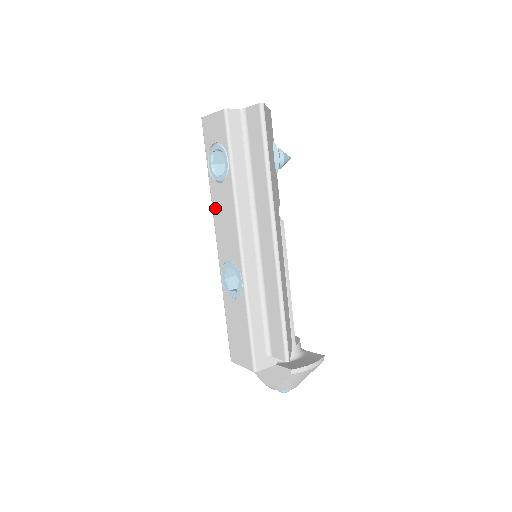
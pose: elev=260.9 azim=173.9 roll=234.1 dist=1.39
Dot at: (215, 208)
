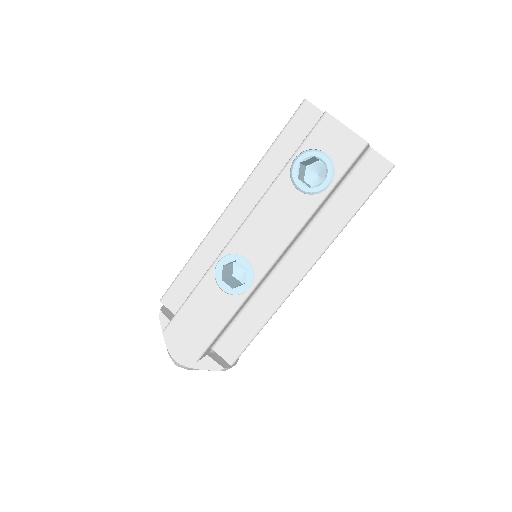
Dot at: (268, 201)
